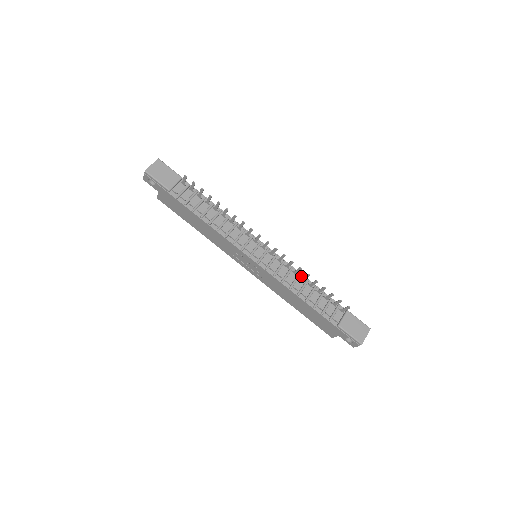
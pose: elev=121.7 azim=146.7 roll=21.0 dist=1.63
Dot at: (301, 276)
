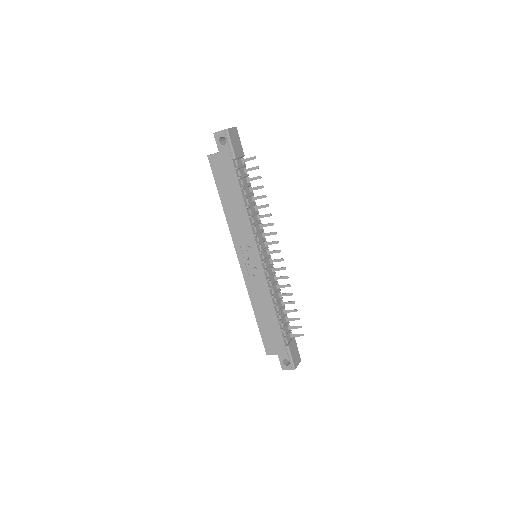
Dot at: (279, 292)
